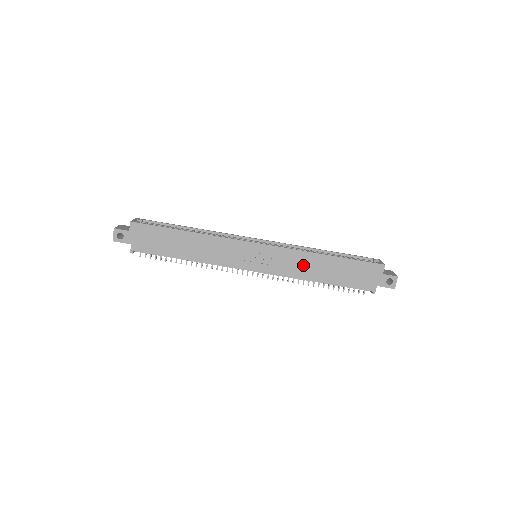
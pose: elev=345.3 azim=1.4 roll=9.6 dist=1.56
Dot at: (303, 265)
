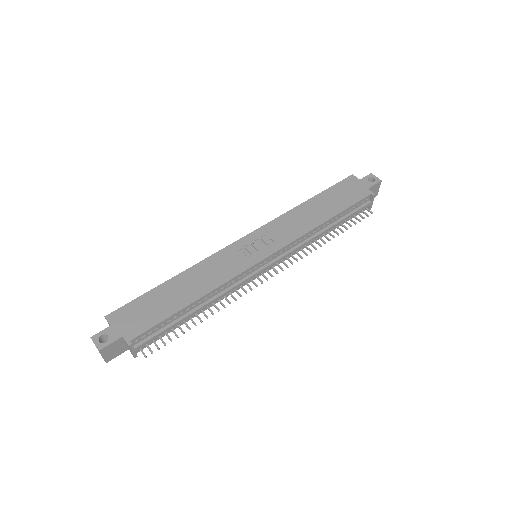
Dot at: (298, 221)
